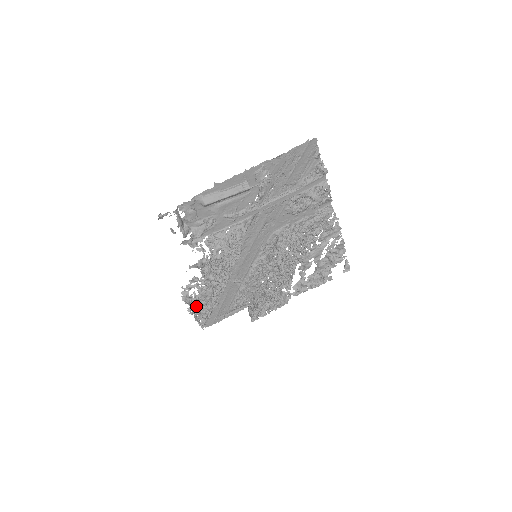
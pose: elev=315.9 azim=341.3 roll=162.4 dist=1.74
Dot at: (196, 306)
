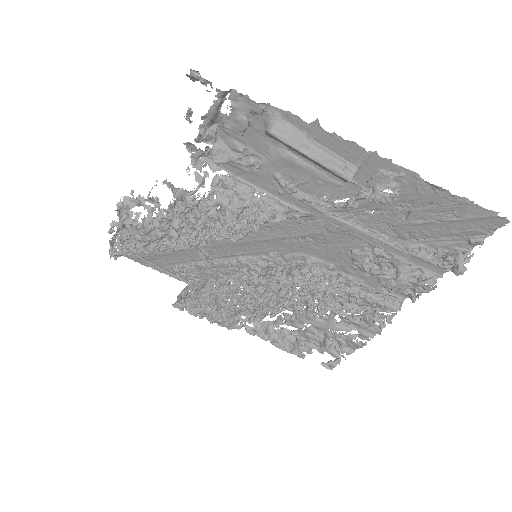
Dot at: (126, 229)
